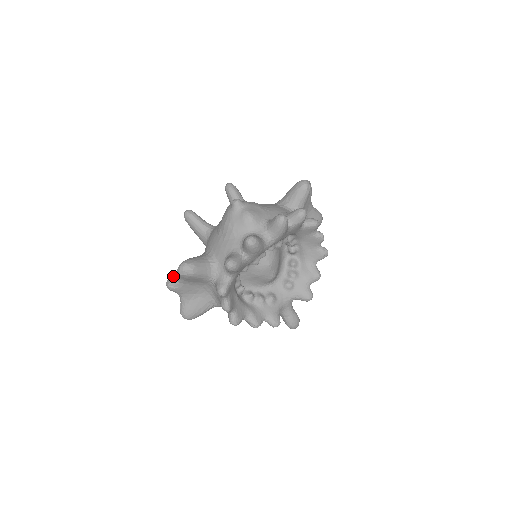
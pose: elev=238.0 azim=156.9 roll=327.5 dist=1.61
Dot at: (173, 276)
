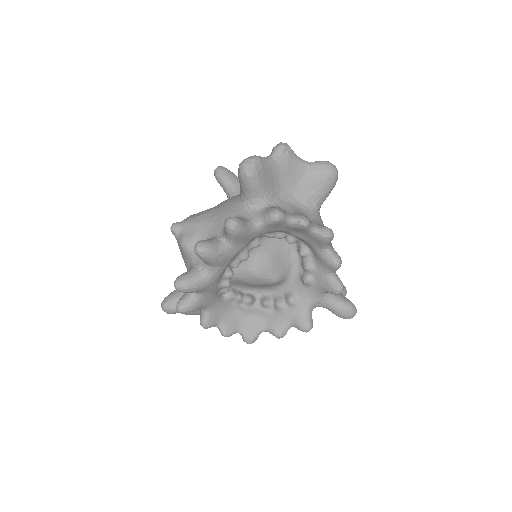
Dot at: occluded
